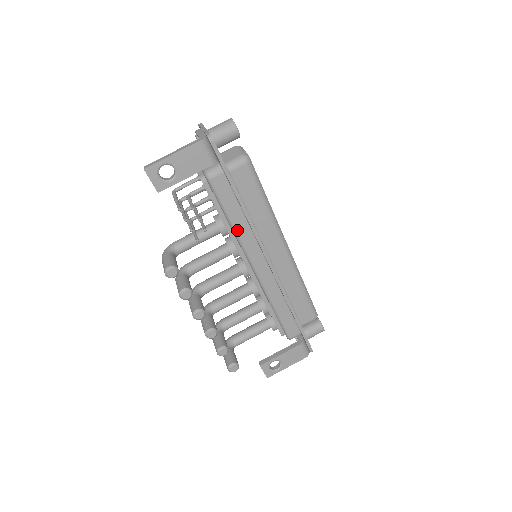
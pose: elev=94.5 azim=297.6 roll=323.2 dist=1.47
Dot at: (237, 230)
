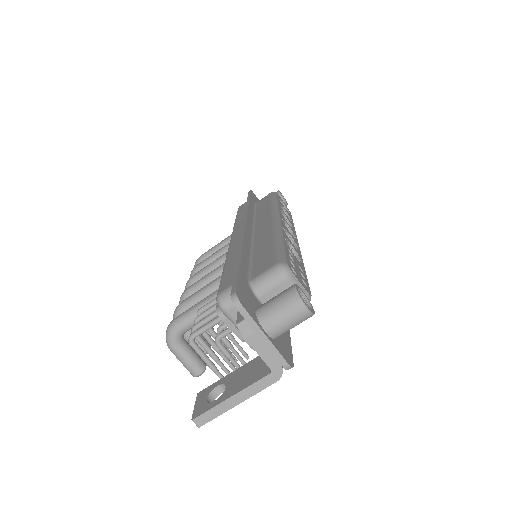
Dot at: occluded
